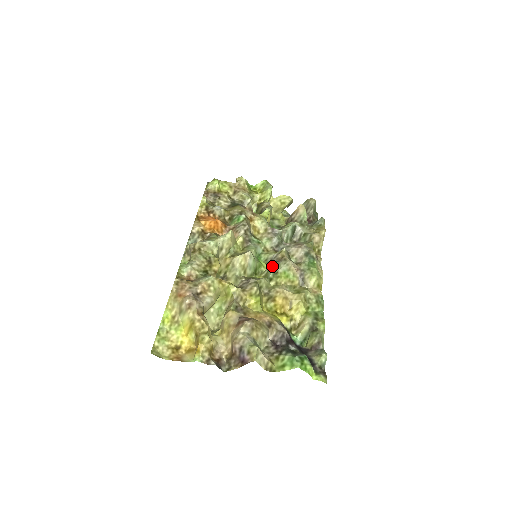
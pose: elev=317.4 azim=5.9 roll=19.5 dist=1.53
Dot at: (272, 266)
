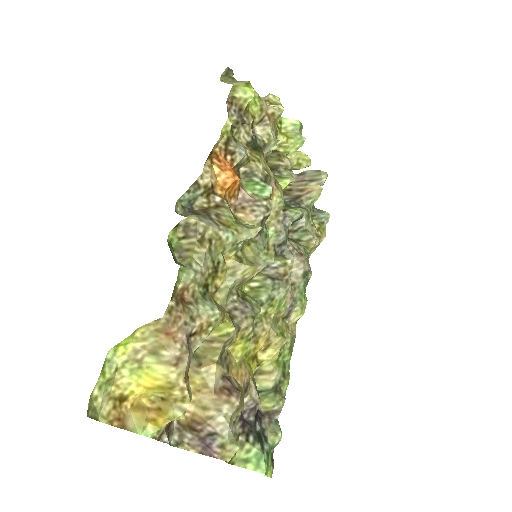
Dot at: (270, 284)
